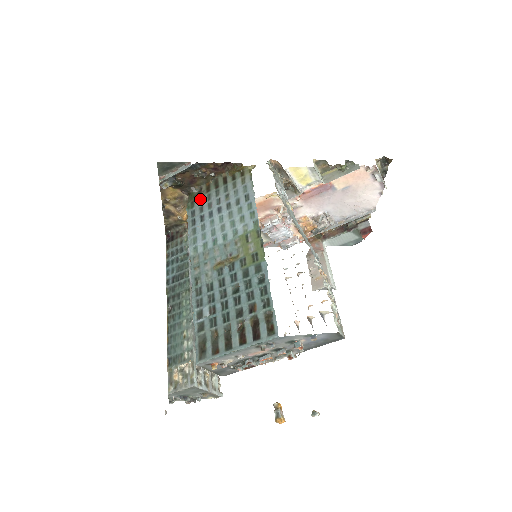
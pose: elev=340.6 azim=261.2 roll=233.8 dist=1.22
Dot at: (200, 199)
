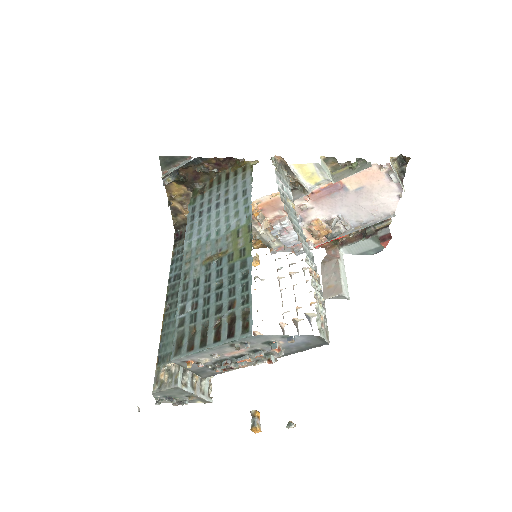
Dot at: (202, 195)
